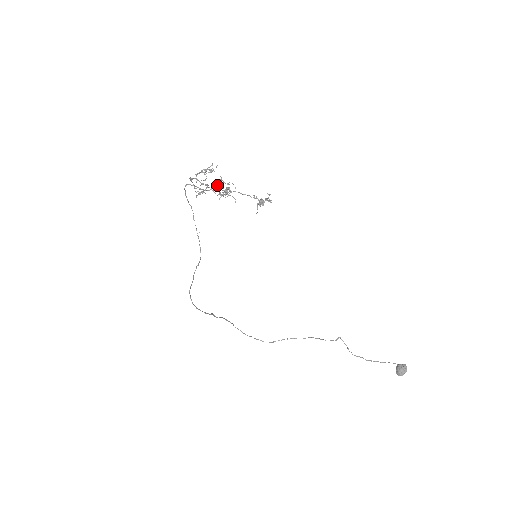
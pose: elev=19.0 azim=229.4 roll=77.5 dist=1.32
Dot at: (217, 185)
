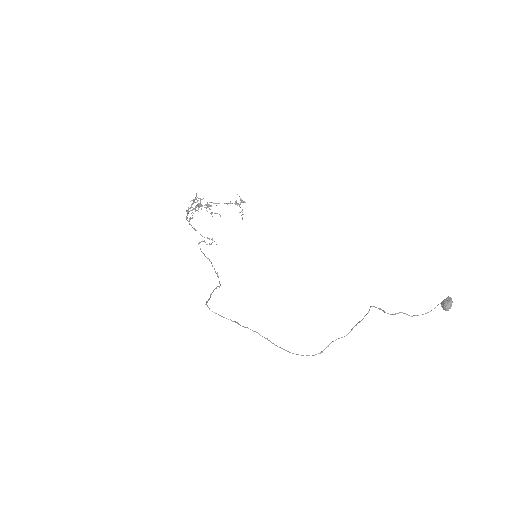
Dot at: (199, 205)
